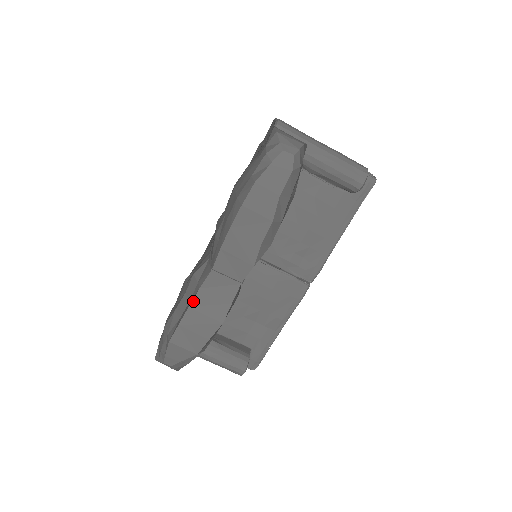
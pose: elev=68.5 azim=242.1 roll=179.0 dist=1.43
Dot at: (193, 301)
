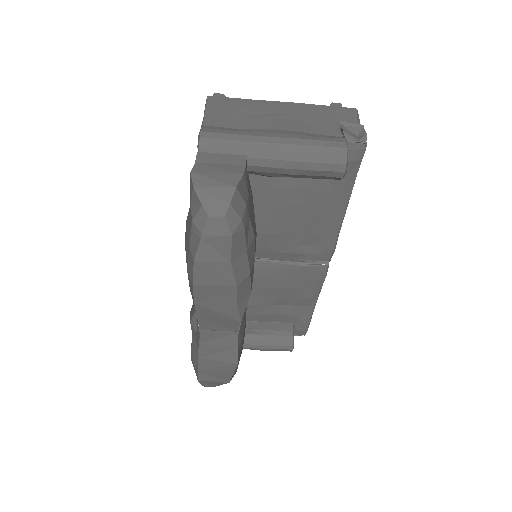
Dot at: (199, 353)
